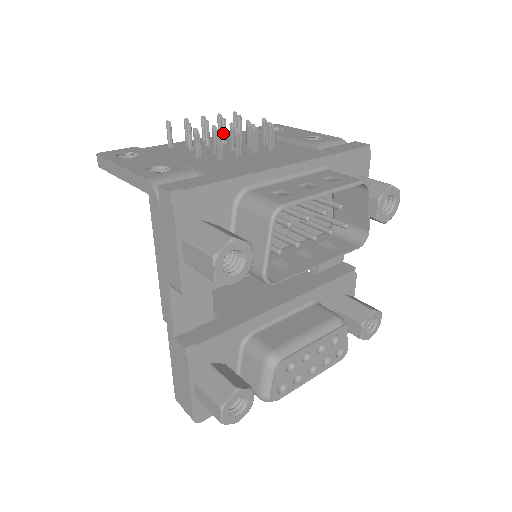
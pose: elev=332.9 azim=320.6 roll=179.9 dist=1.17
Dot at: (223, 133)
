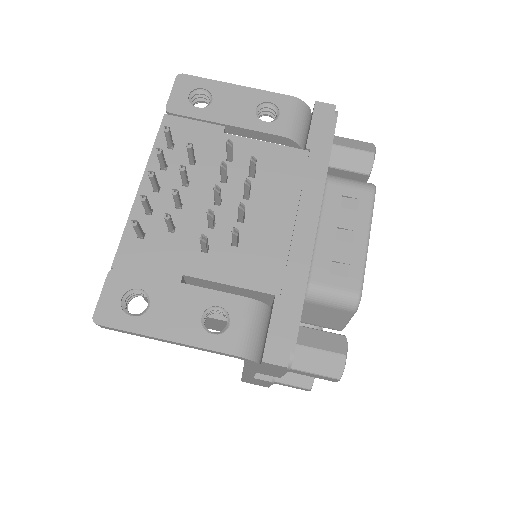
Dot at: (185, 179)
